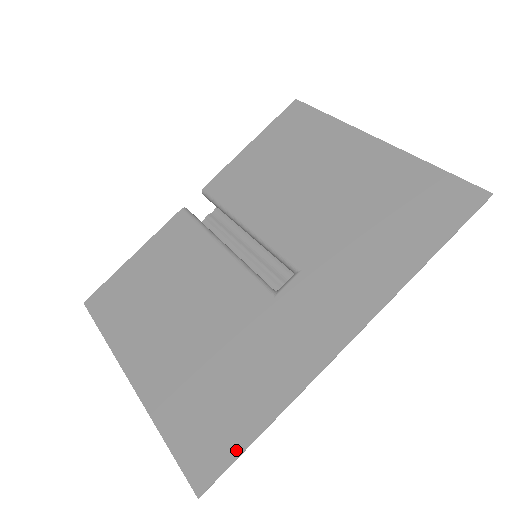
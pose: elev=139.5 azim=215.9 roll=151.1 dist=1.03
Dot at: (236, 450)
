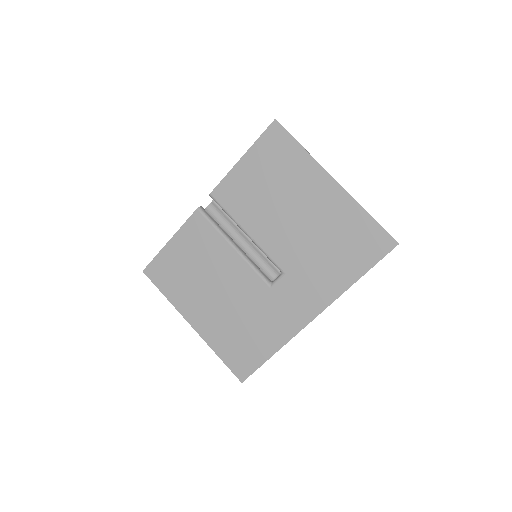
Dot at: (258, 365)
